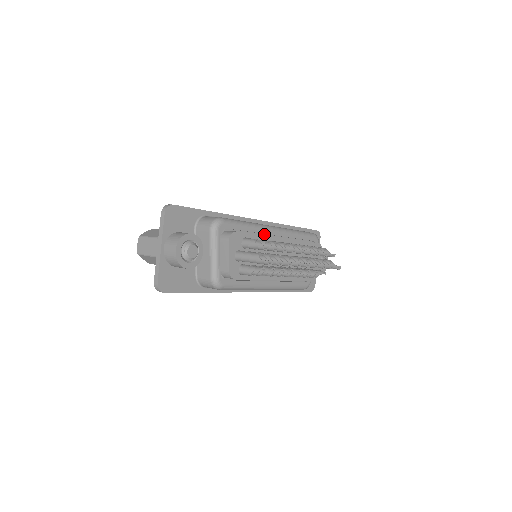
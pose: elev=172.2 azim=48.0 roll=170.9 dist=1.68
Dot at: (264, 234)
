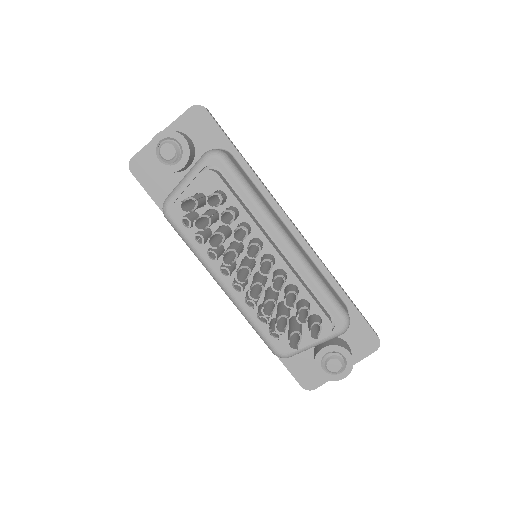
Dot at: (267, 230)
